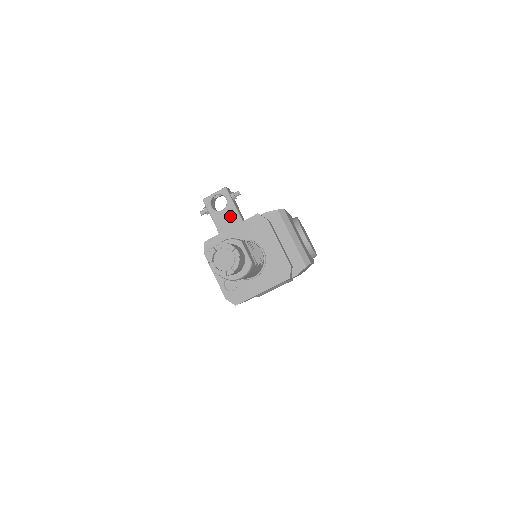
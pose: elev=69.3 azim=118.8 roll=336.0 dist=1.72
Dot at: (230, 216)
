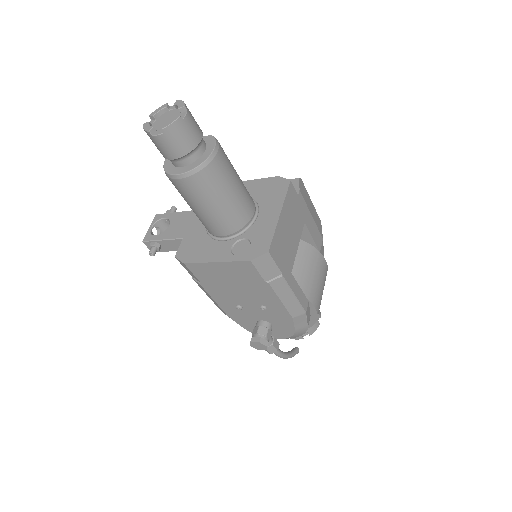
Dot at: (181, 220)
